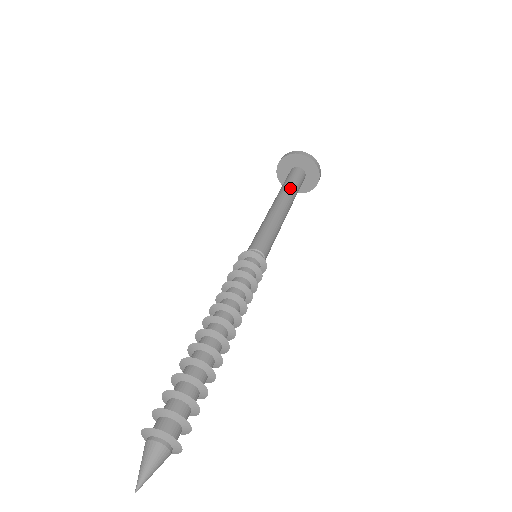
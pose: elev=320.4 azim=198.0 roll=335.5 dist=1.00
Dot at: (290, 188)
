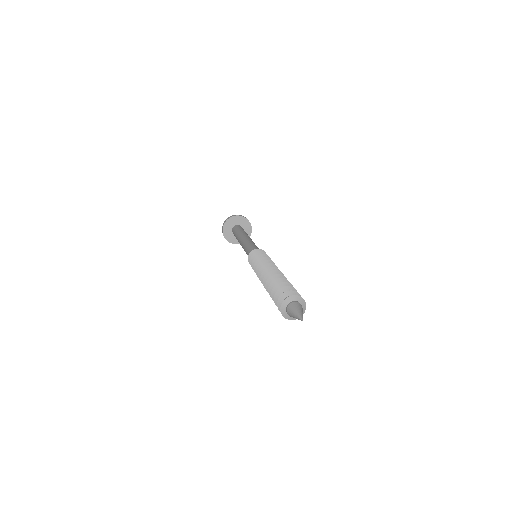
Dot at: (238, 233)
